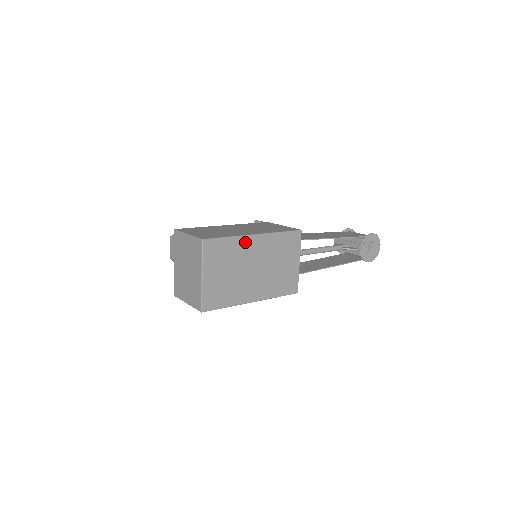
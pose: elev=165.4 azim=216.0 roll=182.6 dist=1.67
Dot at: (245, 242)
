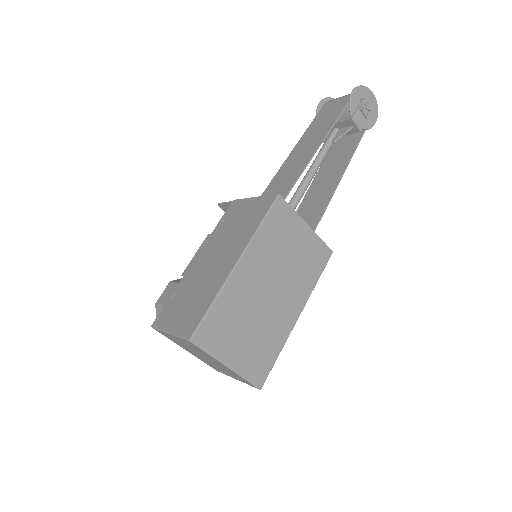
Dot at: (234, 284)
